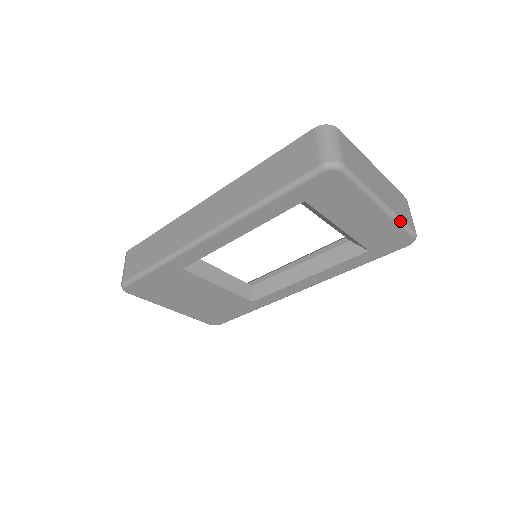
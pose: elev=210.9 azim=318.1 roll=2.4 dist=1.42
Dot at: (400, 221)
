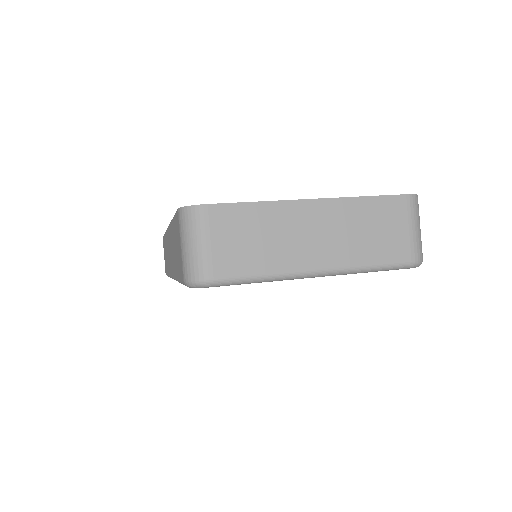
Dot at: (367, 270)
